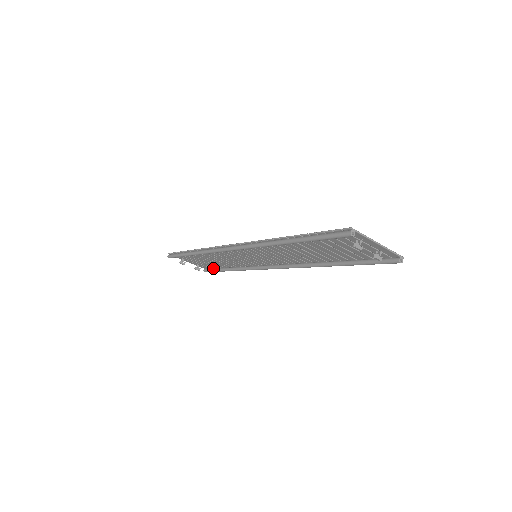
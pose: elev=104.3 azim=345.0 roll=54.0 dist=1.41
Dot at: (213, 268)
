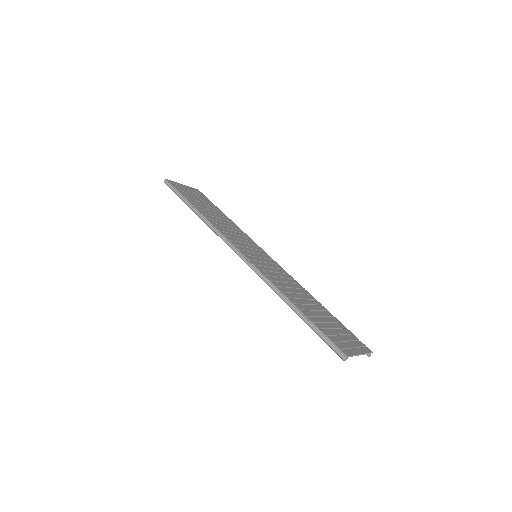
Dot at: (206, 199)
